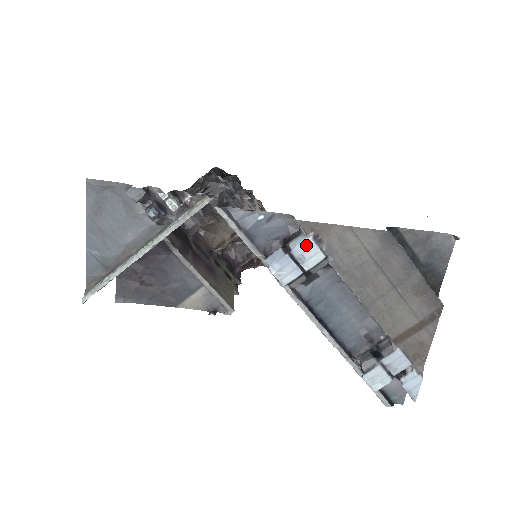
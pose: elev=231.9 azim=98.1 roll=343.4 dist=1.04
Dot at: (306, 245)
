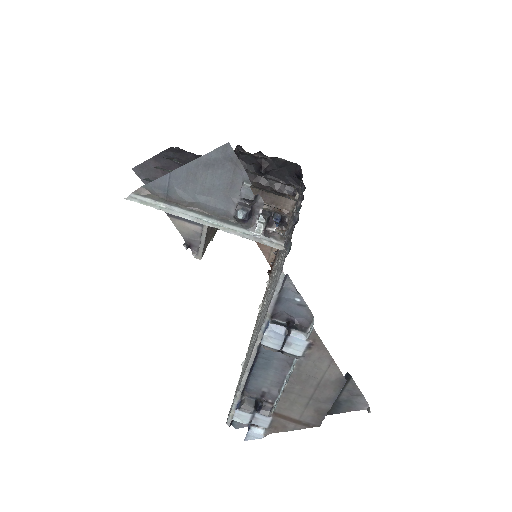
Dot at: (300, 342)
